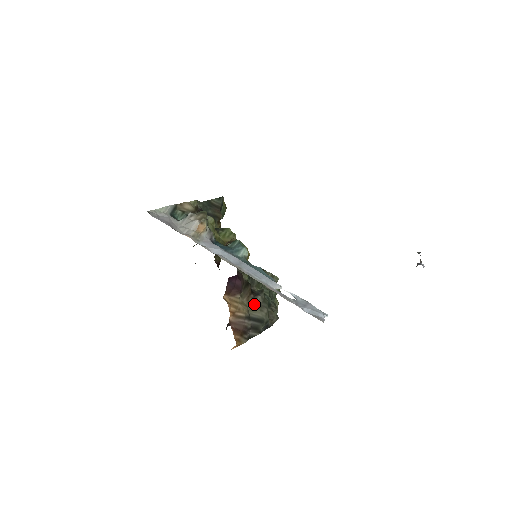
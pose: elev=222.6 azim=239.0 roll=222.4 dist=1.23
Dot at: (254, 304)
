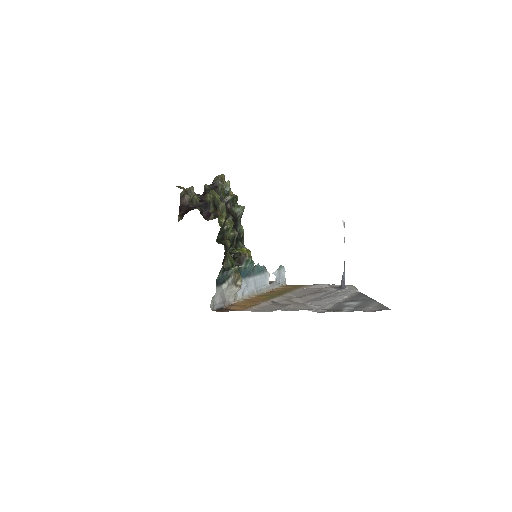
Dot at: occluded
